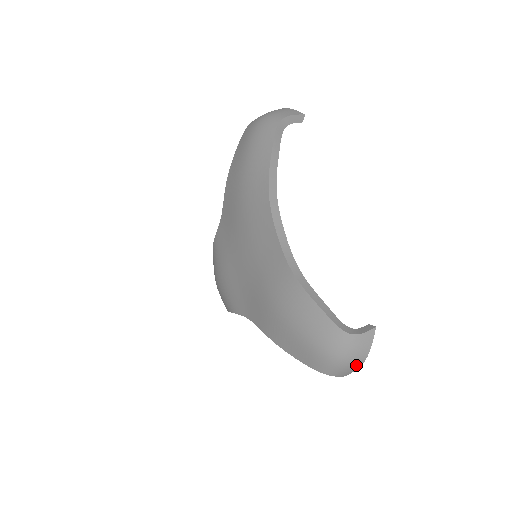
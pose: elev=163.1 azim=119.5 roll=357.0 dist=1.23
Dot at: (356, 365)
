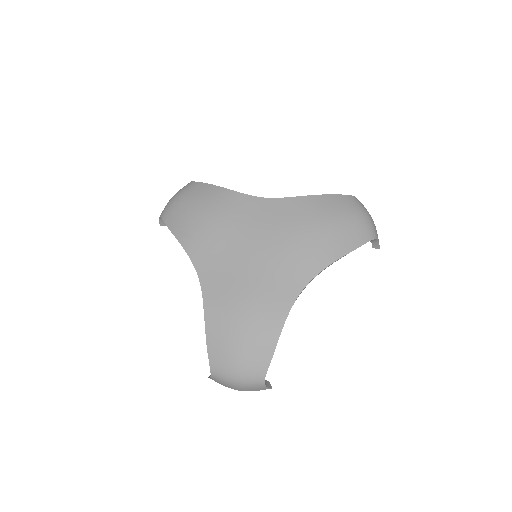
Dot at: occluded
